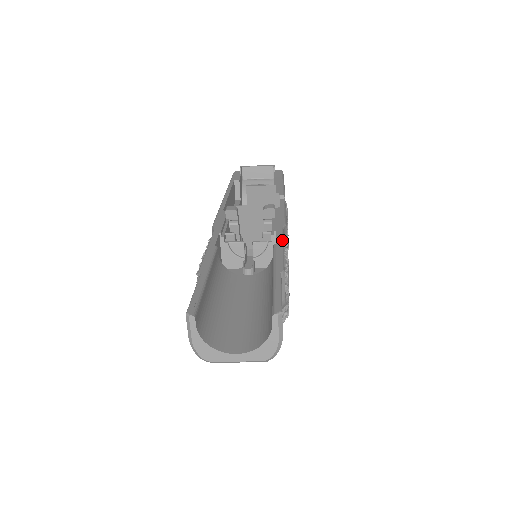
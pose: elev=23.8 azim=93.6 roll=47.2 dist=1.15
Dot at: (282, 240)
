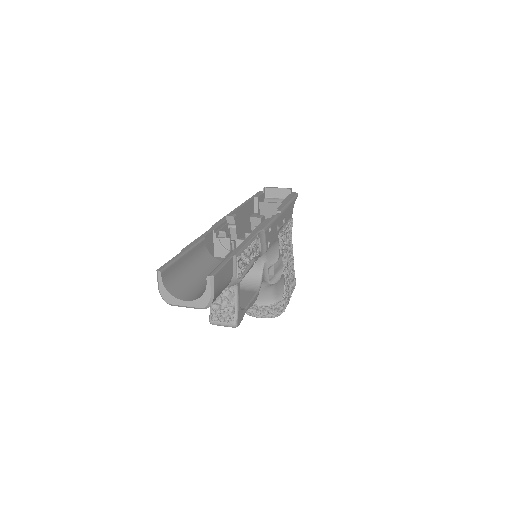
Dot at: (251, 238)
